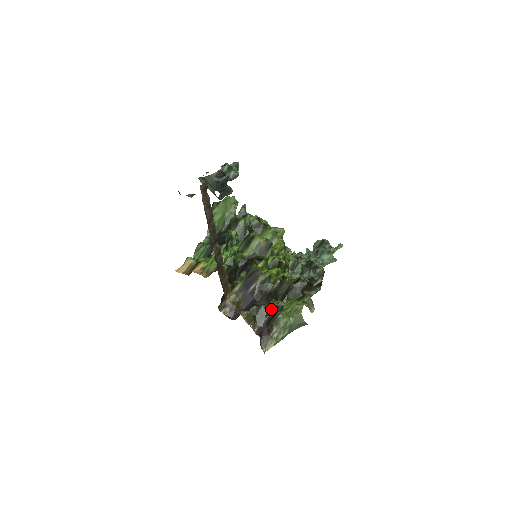
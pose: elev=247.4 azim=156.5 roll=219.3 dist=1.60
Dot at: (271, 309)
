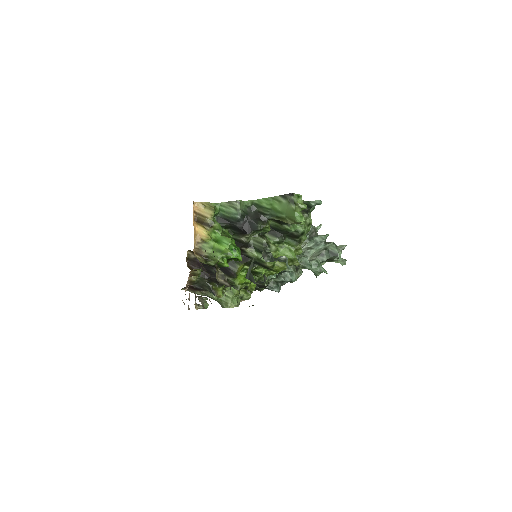
Dot at: (211, 292)
